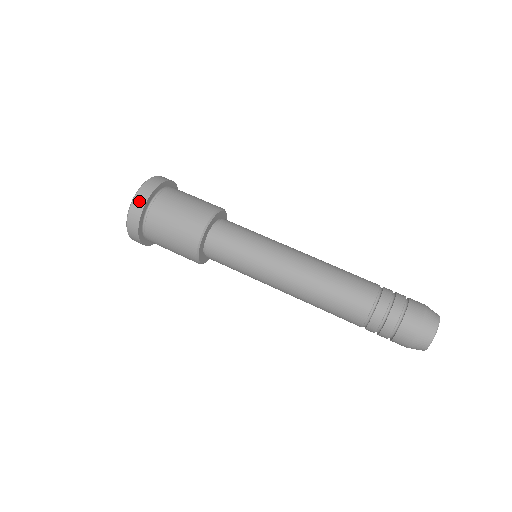
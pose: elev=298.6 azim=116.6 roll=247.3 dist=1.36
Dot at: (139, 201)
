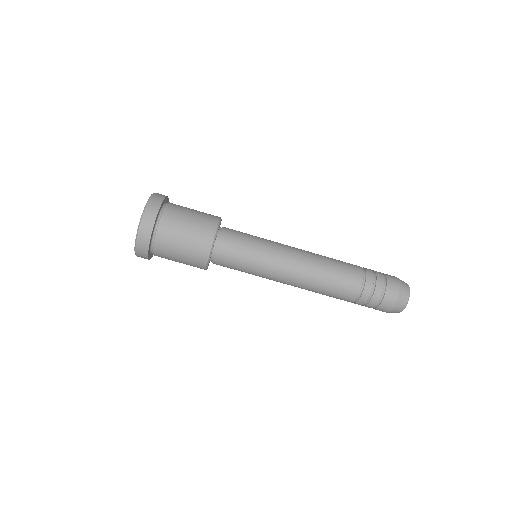
Dot at: occluded
